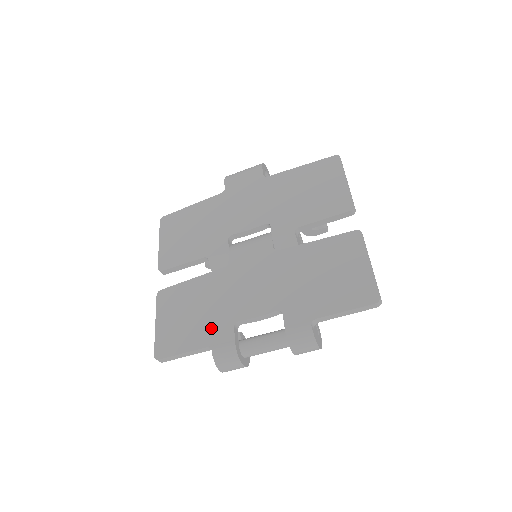
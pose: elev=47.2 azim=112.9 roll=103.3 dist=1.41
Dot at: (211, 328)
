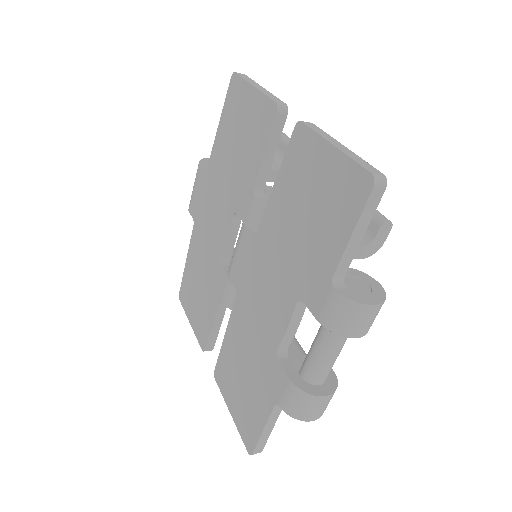
Dot at: (264, 379)
